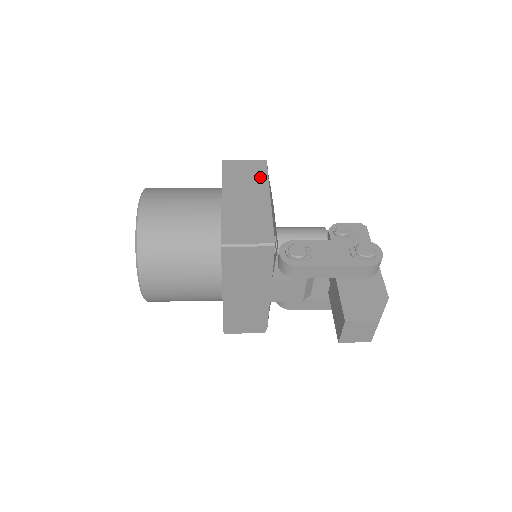
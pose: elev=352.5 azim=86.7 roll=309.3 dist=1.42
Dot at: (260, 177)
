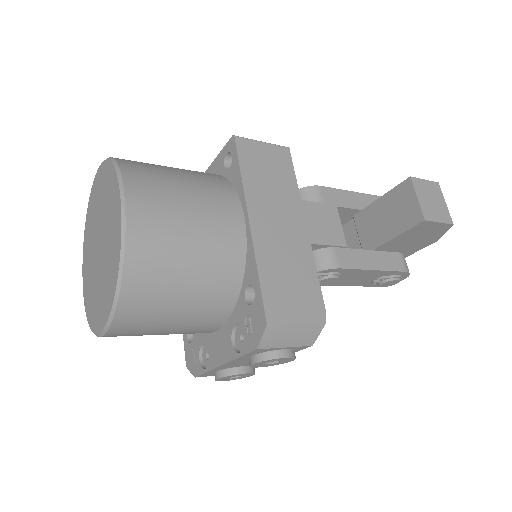
Dot at: occluded
